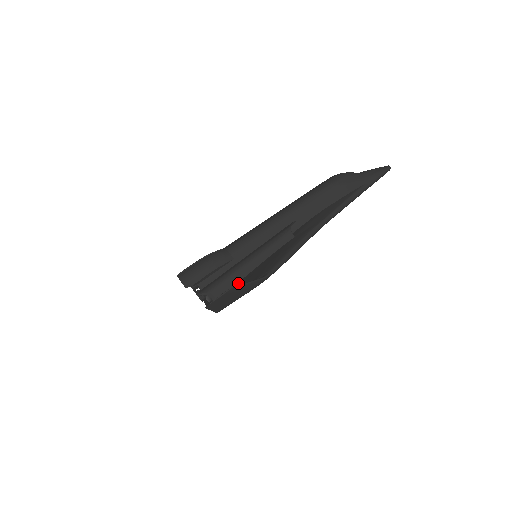
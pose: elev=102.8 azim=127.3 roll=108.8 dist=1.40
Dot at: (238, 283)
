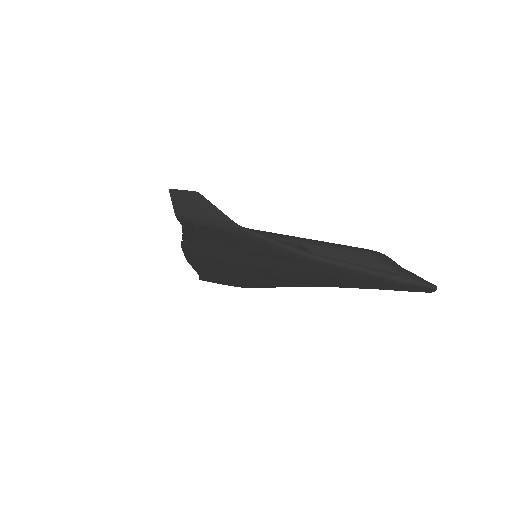
Dot at: occluded
